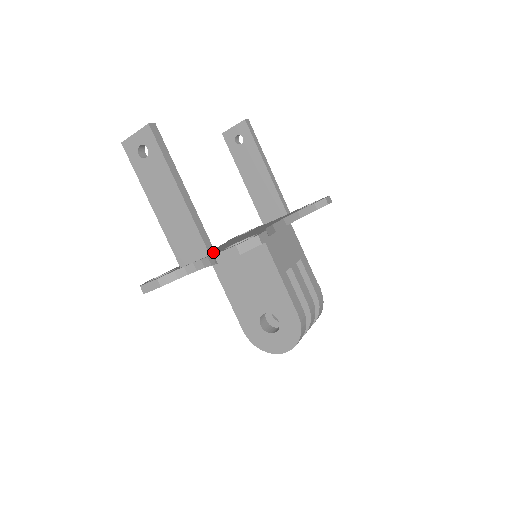
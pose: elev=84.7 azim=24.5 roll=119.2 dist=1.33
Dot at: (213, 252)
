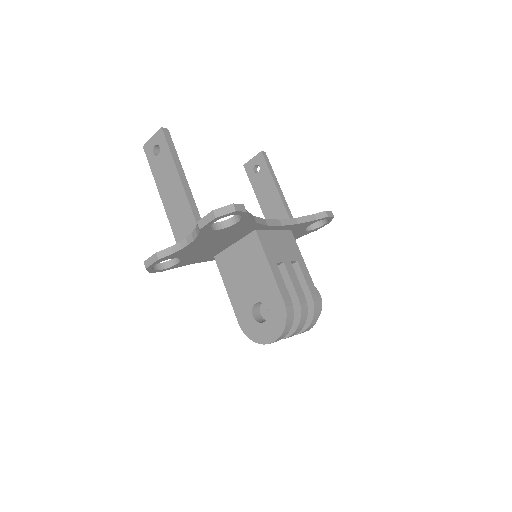
Dot at: occluded
